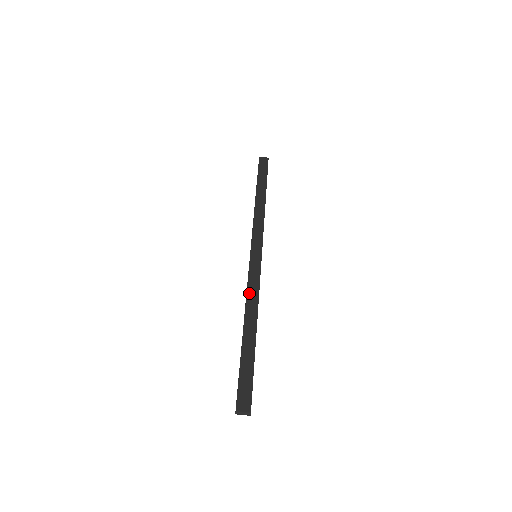
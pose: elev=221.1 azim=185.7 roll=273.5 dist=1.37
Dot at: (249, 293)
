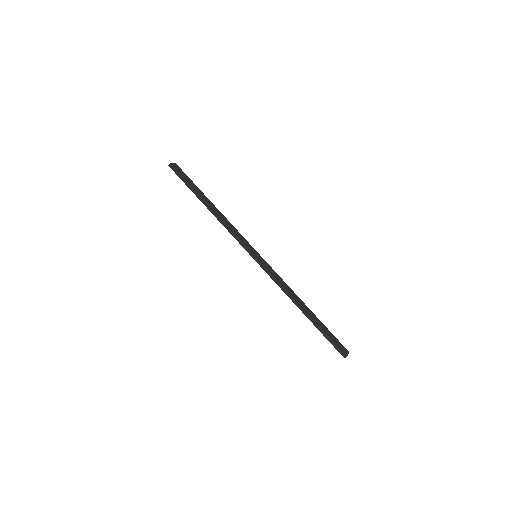
Dot at: (282, 285)
